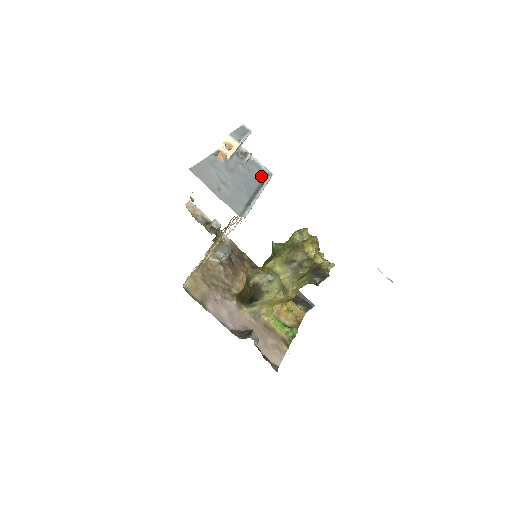
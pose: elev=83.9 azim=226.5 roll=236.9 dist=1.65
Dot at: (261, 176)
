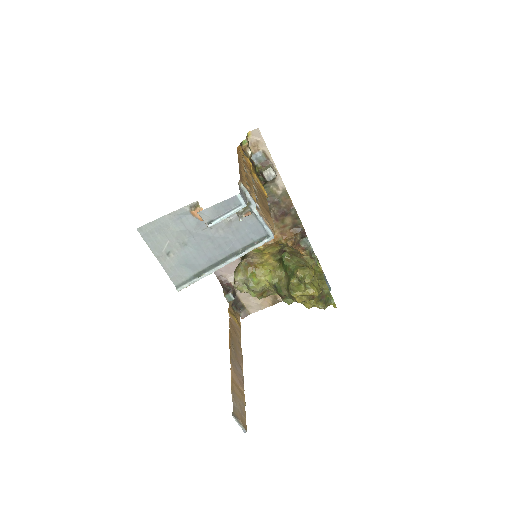
Dot at: (252, 238)
